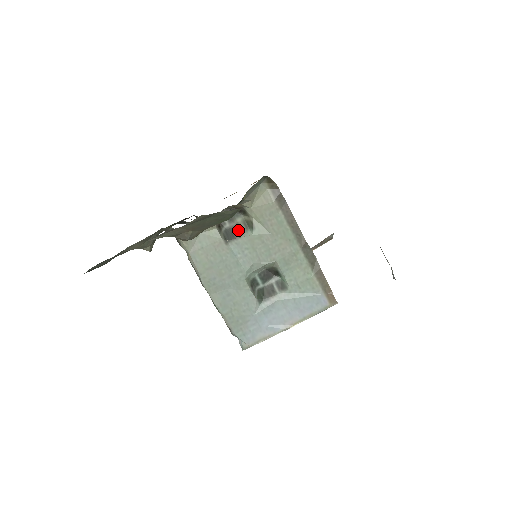
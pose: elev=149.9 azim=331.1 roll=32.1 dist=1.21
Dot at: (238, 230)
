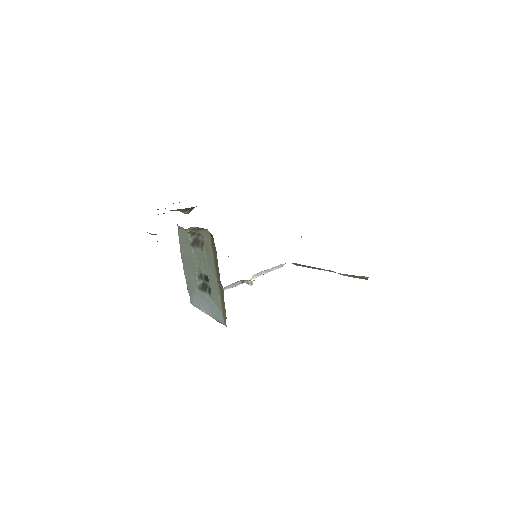
Dot at: (198, 243)
